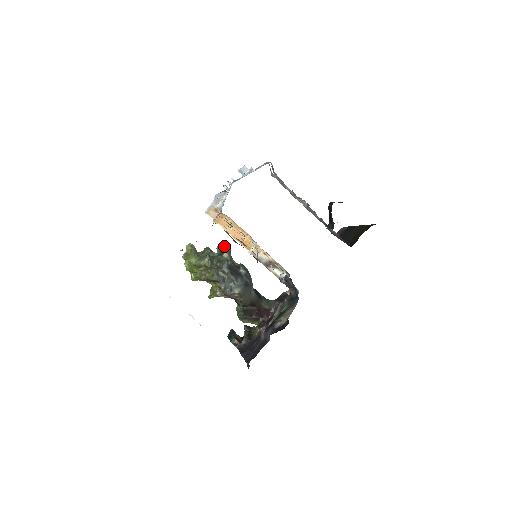
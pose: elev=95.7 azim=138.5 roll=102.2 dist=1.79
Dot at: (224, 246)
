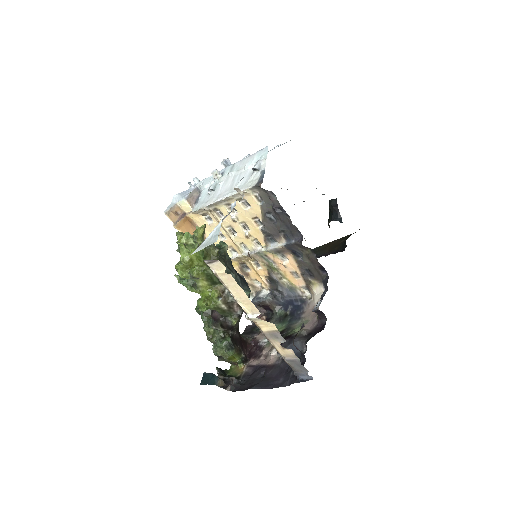
Dot at: occluded
